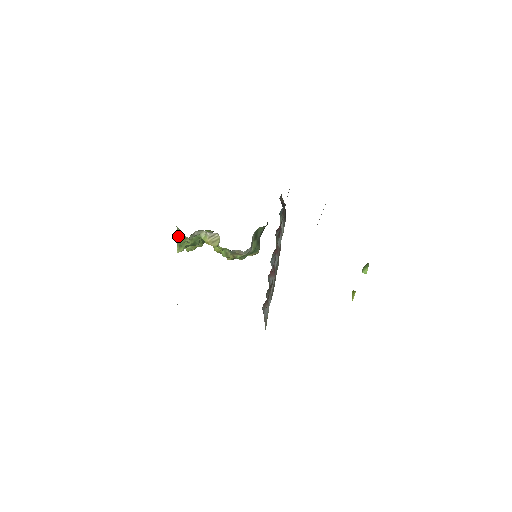
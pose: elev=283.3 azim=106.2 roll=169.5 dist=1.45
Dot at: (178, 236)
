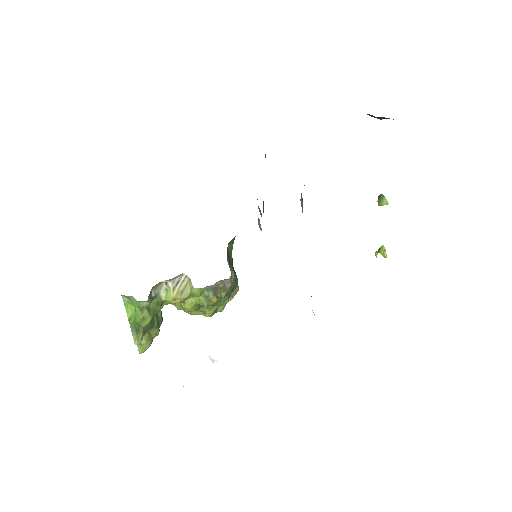
Dot at: (128, 315)
